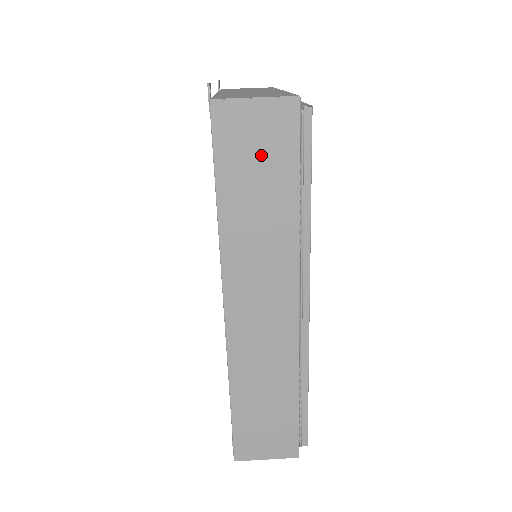
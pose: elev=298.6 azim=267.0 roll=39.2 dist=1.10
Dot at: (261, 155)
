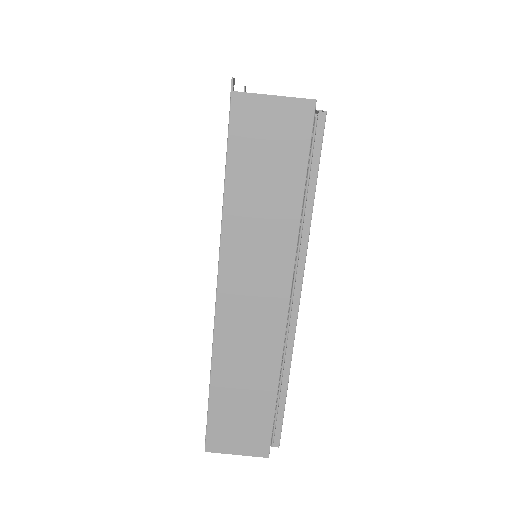
Dot at: (272, 150)
